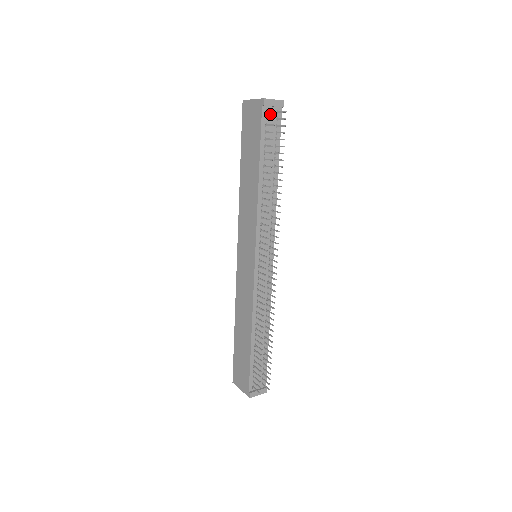
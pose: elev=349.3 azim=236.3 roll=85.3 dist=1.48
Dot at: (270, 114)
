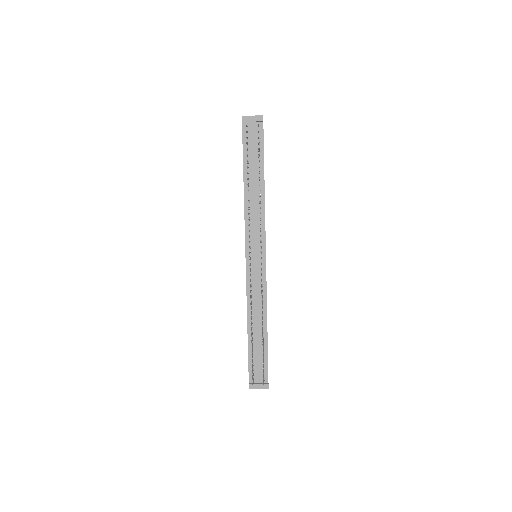
Dot at: (251, 129)
